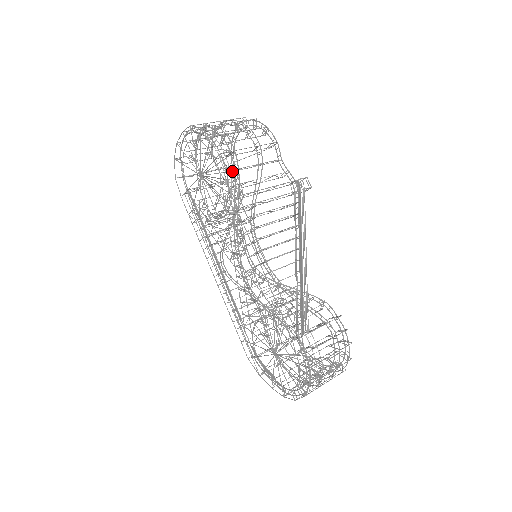
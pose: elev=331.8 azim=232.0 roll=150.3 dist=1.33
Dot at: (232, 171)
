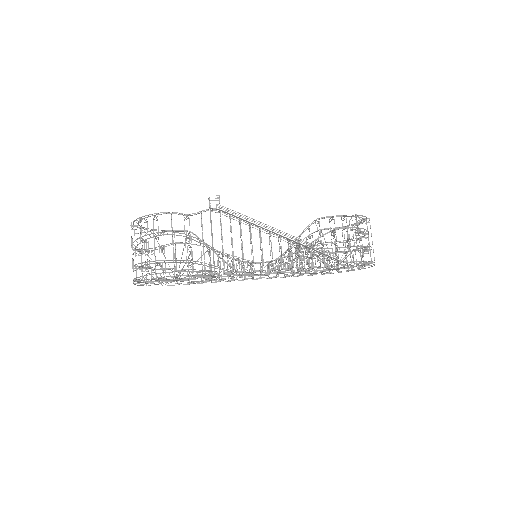
Dot at: (192, 271)
